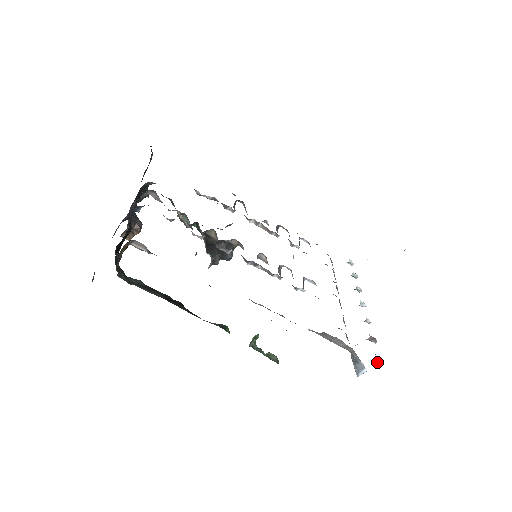
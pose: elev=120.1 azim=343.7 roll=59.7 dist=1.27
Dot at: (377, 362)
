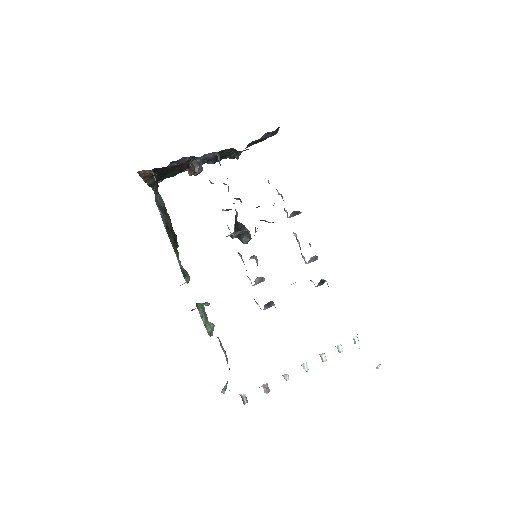
Dot at: (243, 400)
